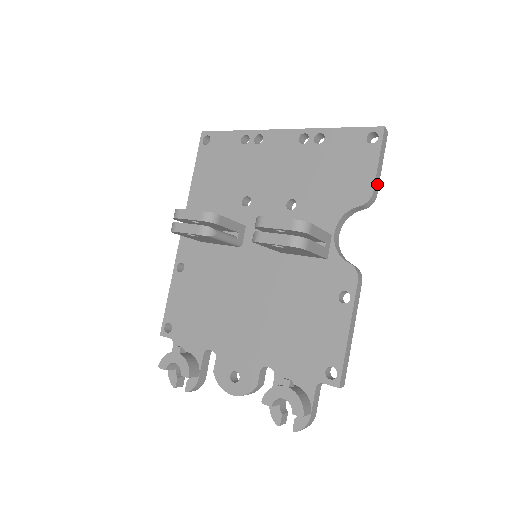
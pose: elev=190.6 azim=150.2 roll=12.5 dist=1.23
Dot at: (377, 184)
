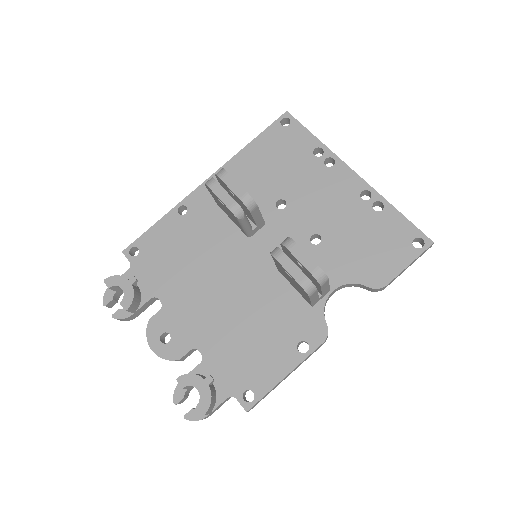
Dot at: (393, 280)
